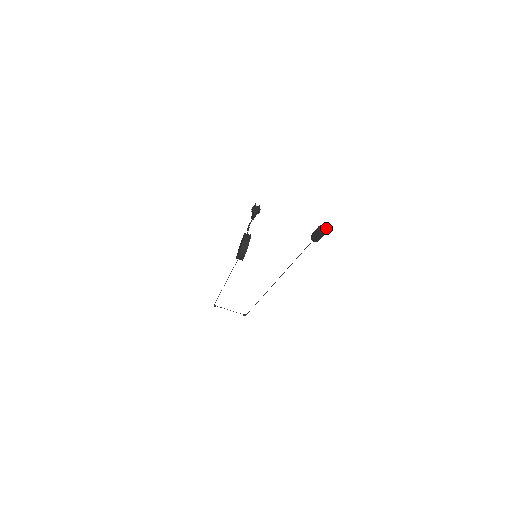
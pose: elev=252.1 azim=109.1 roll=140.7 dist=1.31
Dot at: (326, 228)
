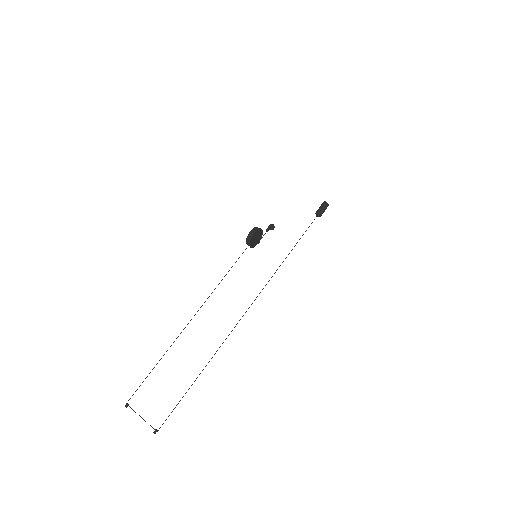
Dot at: (328, 205)
